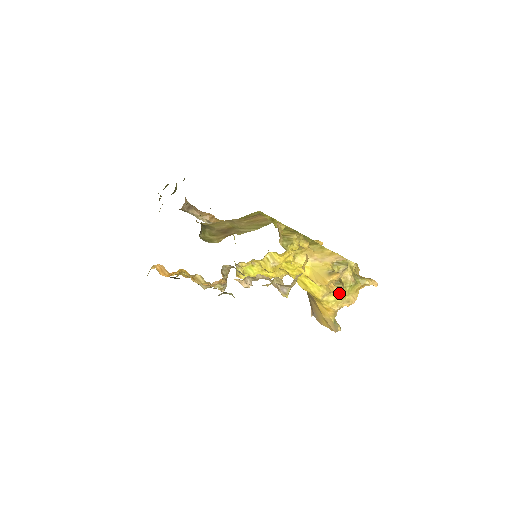
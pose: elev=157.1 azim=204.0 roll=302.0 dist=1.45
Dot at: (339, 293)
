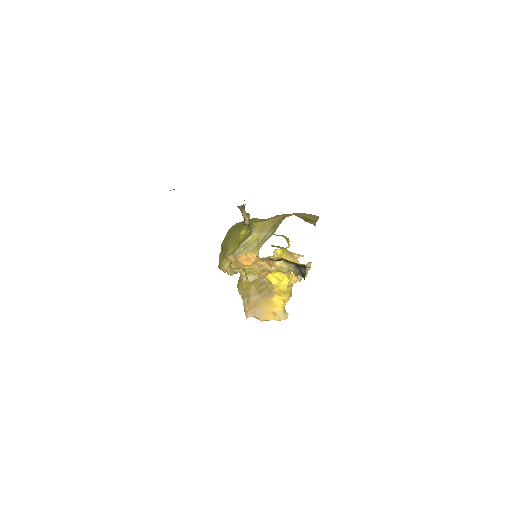
Dot at: (291, 286)
